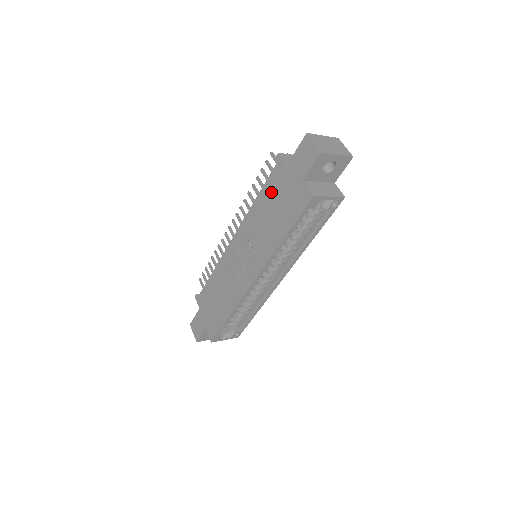
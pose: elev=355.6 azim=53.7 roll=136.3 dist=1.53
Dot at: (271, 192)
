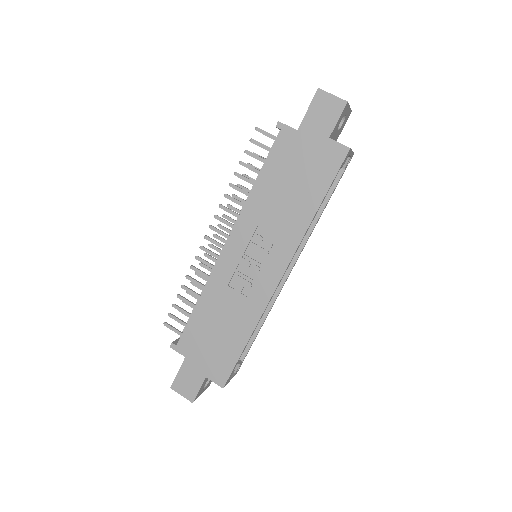
Dot at: (281, 166)
